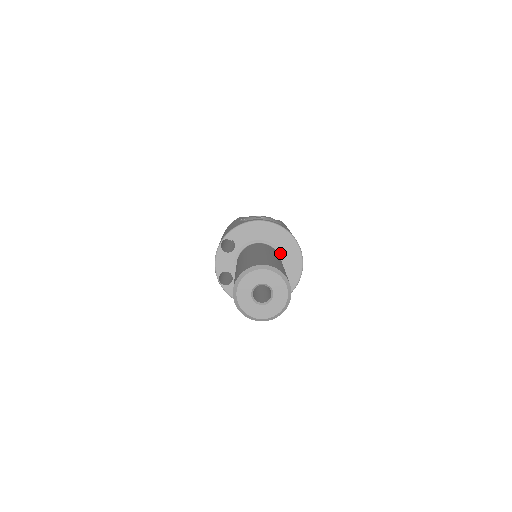
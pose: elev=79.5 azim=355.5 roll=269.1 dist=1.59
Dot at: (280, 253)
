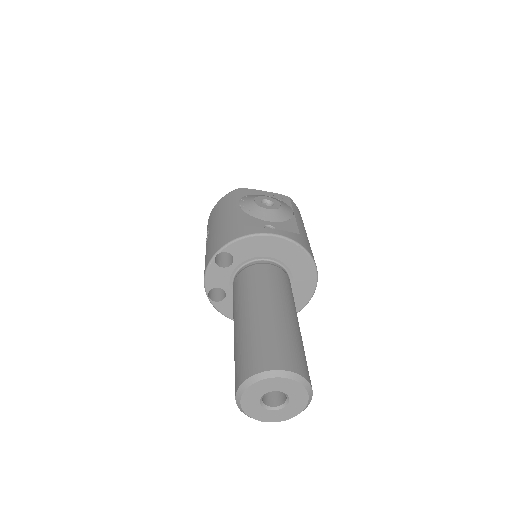
Dot at: (290, 273)
